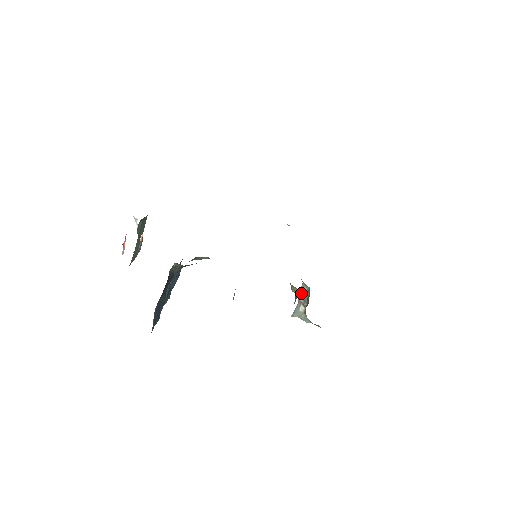
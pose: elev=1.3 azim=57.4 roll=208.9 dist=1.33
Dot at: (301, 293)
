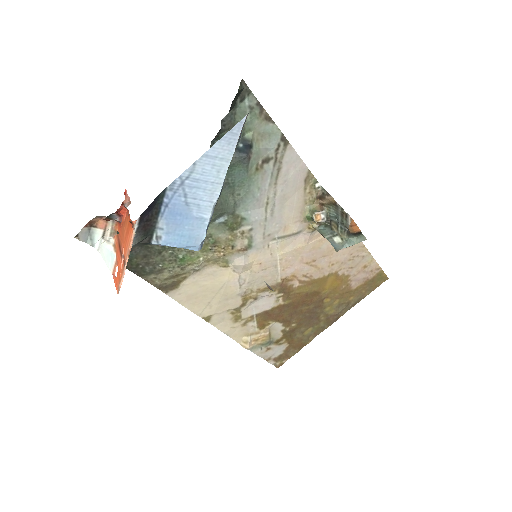
Dot at: (322, 233)
